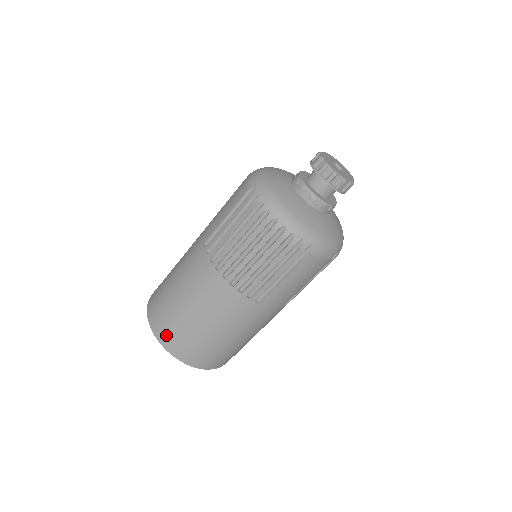
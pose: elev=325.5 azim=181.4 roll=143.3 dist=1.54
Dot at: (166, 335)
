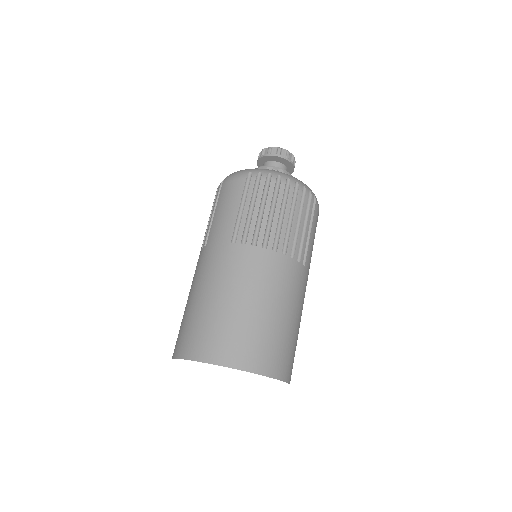
Dot at: (248, 355)
